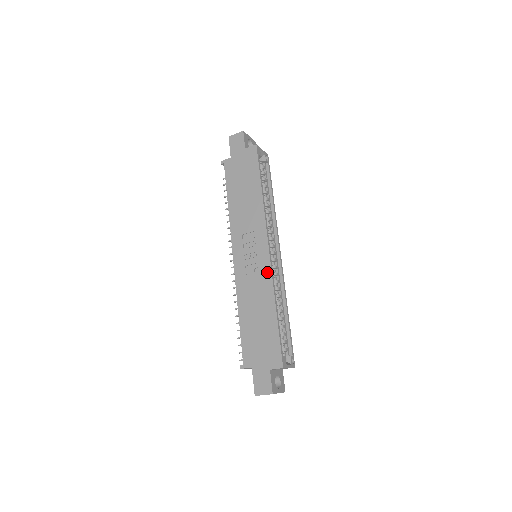
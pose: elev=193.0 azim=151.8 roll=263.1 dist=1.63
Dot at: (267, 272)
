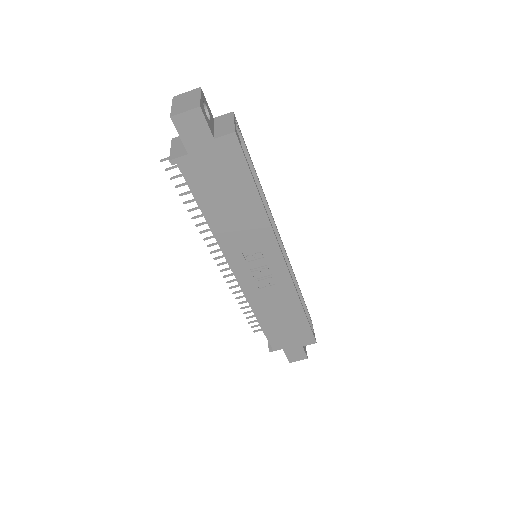
Dot at: (287, 283)
